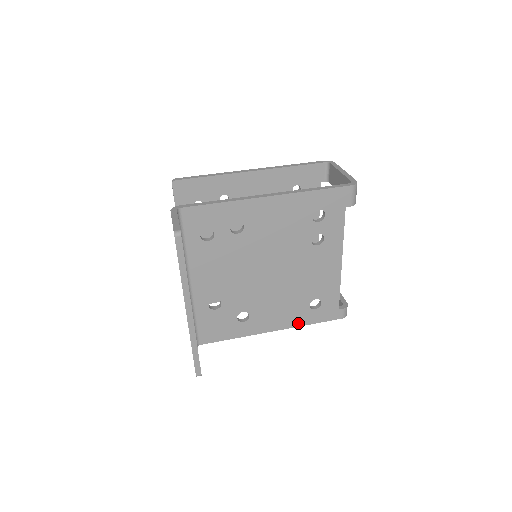
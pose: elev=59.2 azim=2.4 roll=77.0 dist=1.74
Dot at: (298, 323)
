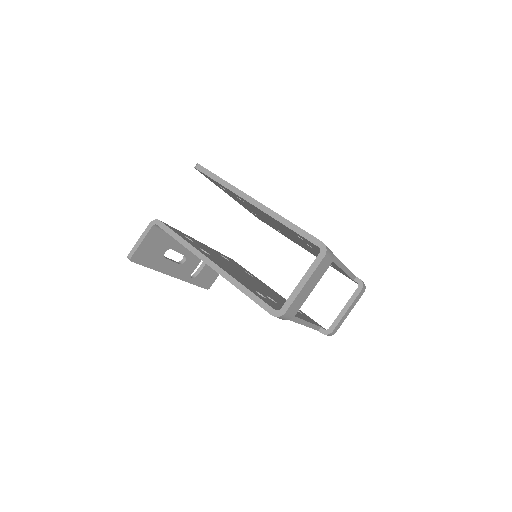
Dot at: occluded
